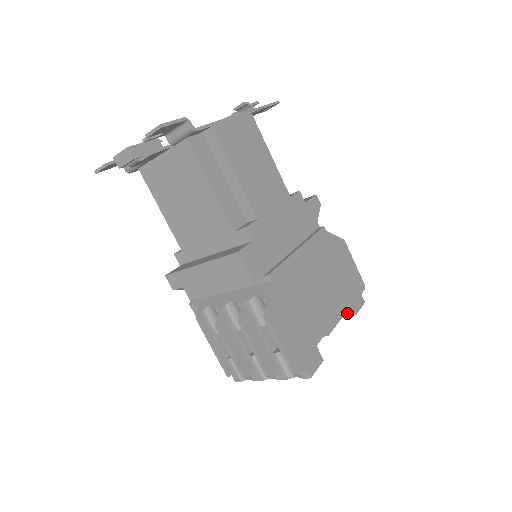
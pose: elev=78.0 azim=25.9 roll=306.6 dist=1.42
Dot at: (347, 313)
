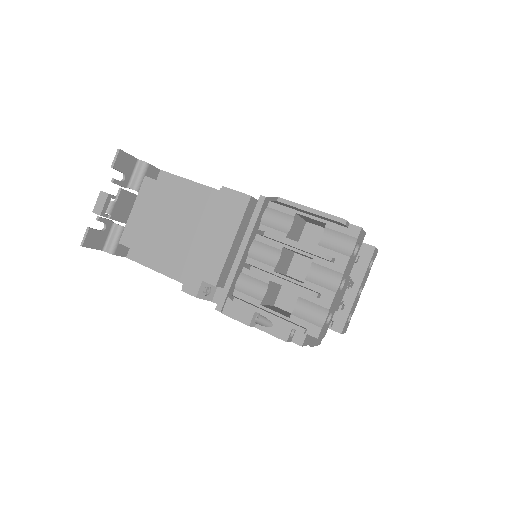
Dot at: (369, 254)
